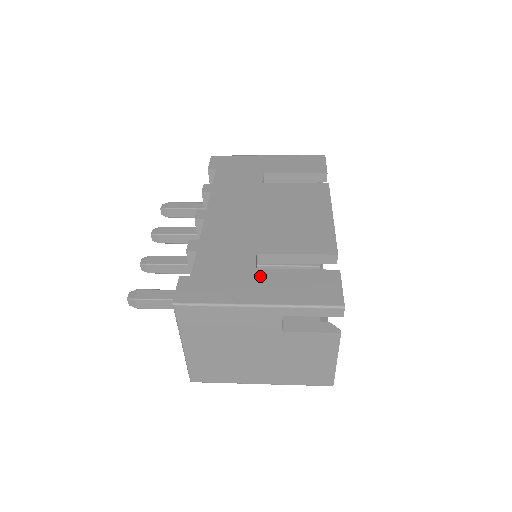
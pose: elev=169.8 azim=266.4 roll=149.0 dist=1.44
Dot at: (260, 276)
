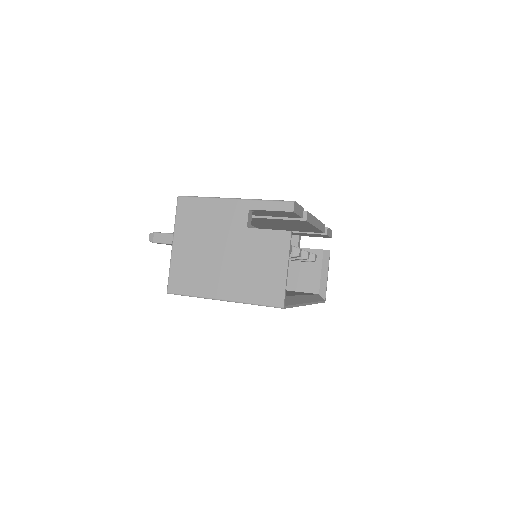
Dot at: occluded
